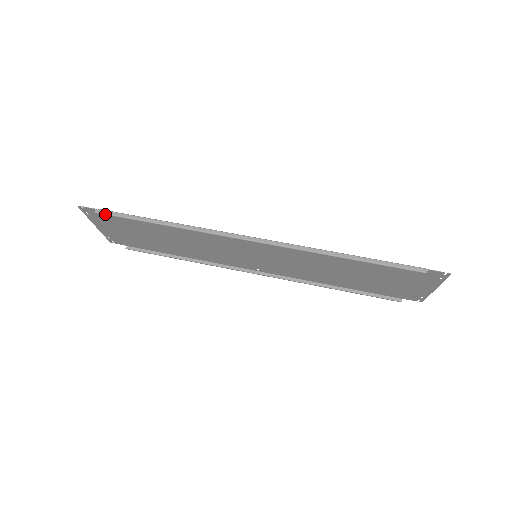
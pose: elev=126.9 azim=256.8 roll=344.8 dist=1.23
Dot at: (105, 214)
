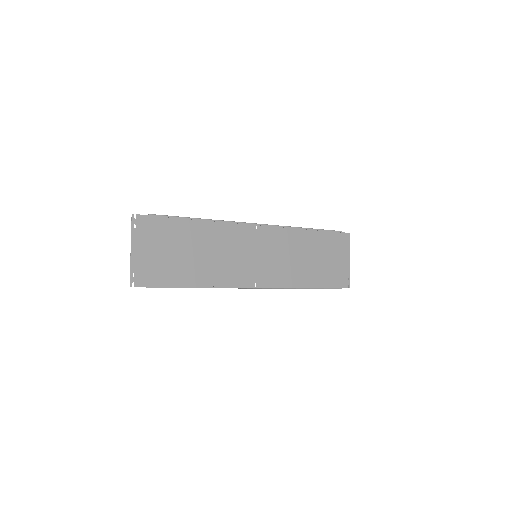
Dot at: (158, 215)
